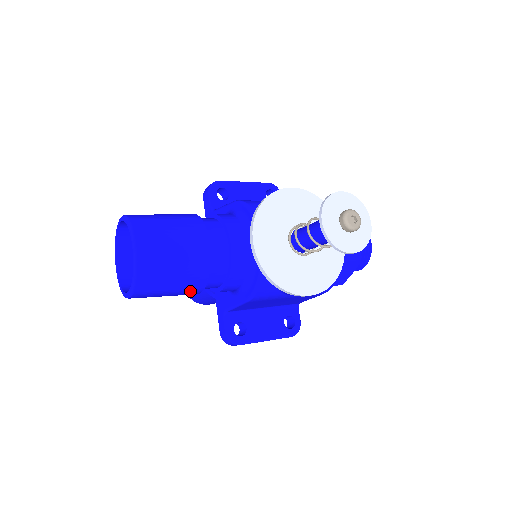
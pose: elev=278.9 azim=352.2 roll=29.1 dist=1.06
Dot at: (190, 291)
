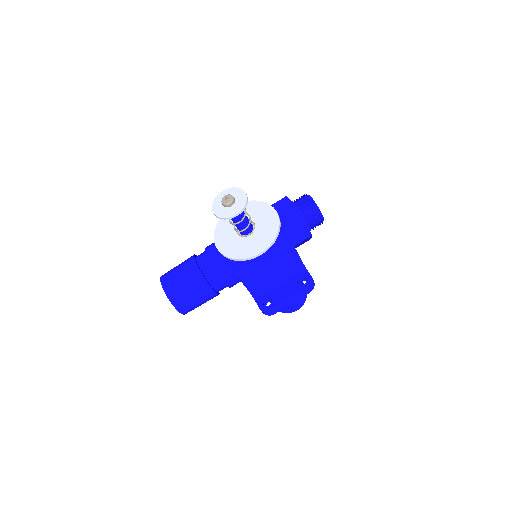
Dot at: (205, 292)
